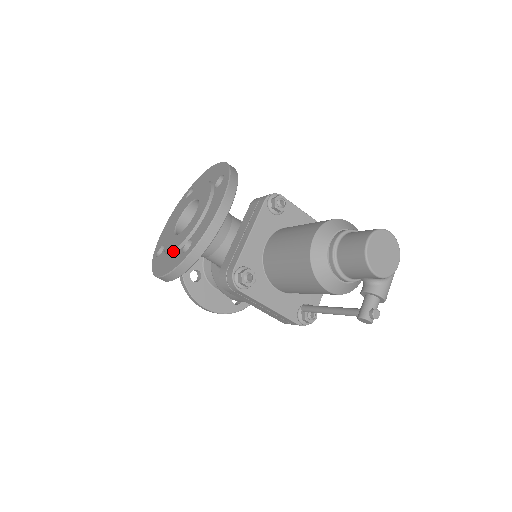
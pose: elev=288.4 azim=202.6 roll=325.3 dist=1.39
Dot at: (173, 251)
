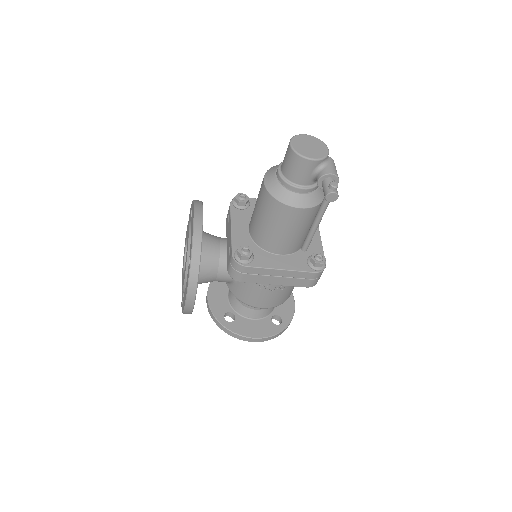
Dot at: (185, 279)
